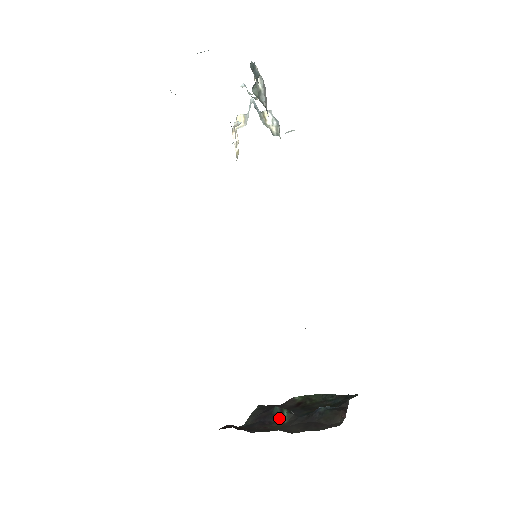
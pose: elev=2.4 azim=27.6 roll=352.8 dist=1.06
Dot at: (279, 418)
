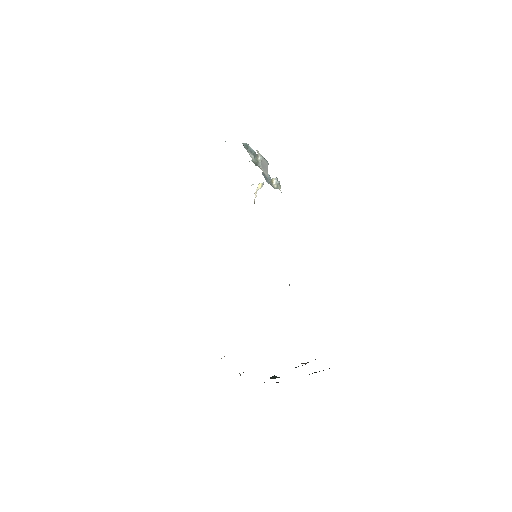
Dot at: (271, 378)
